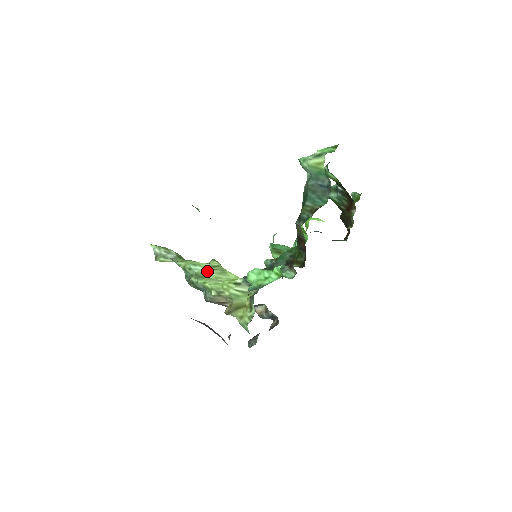
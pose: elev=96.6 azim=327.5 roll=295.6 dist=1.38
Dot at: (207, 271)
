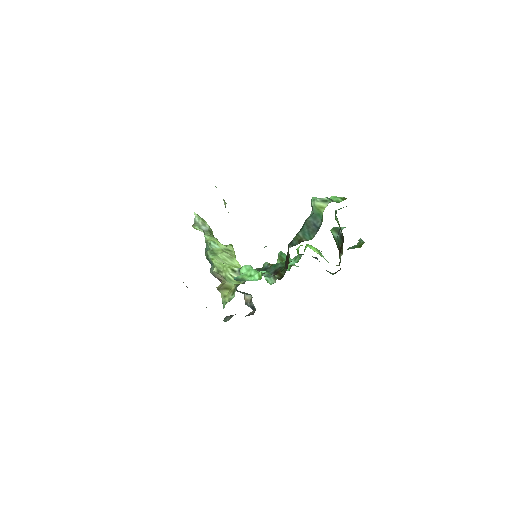
Dot at: (220, 251)
